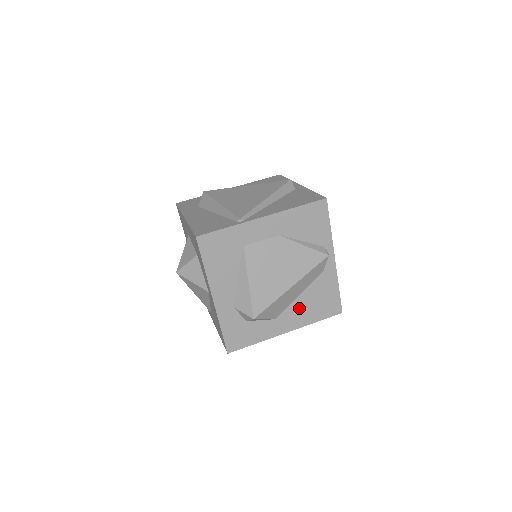
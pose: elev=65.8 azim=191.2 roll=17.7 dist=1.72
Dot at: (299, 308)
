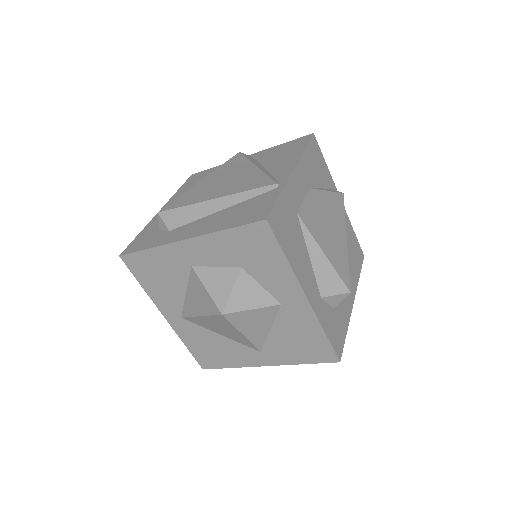
Dot at: occluded
